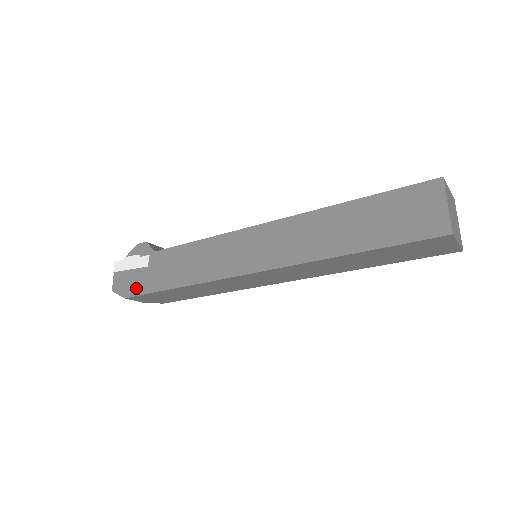
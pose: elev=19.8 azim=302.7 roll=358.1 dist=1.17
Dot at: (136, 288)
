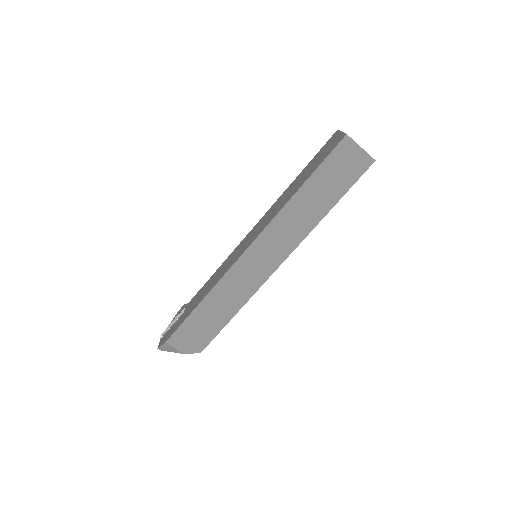
Dot at: (174, 329)
